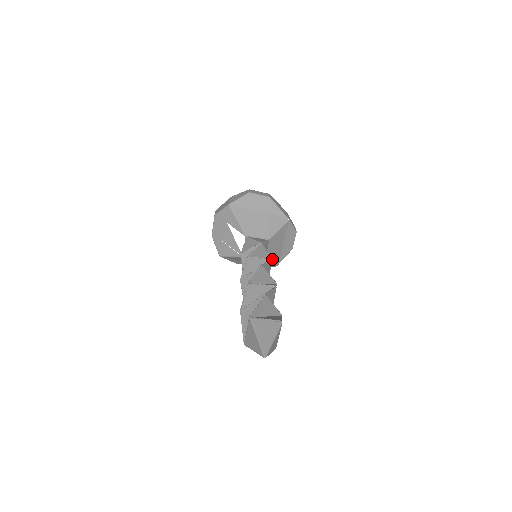
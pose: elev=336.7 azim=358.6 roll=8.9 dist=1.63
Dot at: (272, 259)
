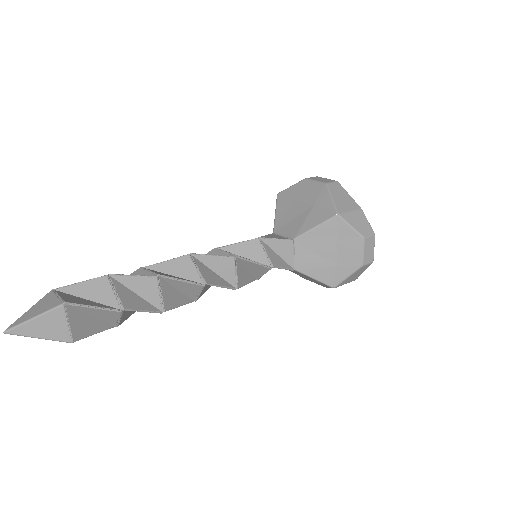
Dot at: (315, 272)
